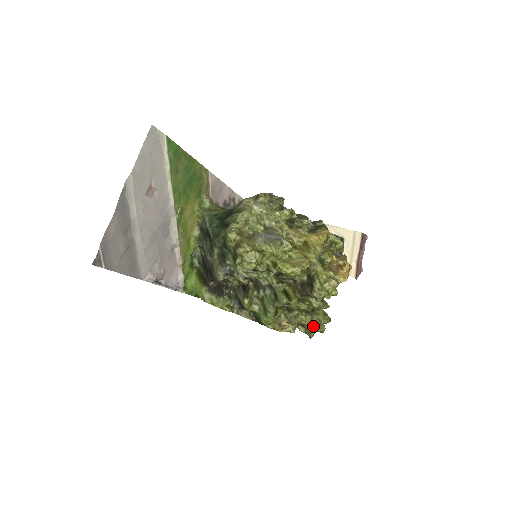
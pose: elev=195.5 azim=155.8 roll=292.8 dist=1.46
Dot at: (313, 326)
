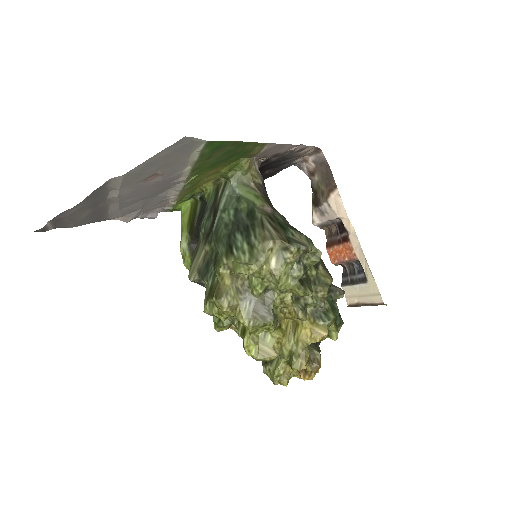
Dot at: occluded
